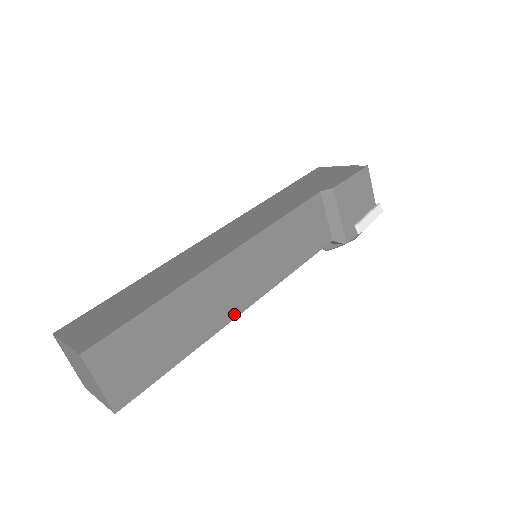
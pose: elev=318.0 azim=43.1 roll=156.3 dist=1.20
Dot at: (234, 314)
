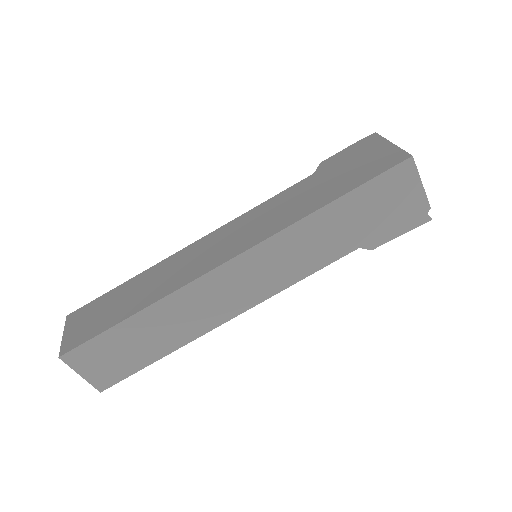
Dot at: occluded
